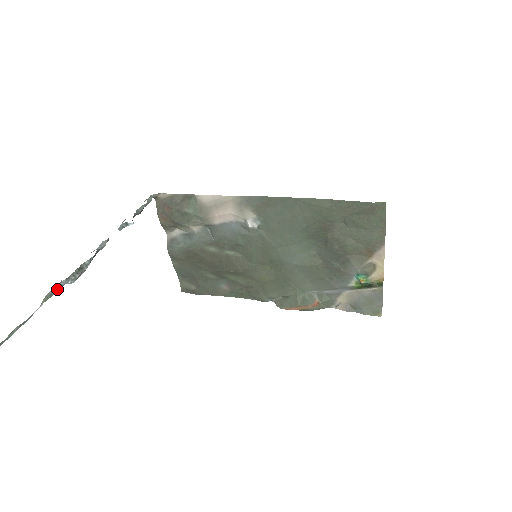
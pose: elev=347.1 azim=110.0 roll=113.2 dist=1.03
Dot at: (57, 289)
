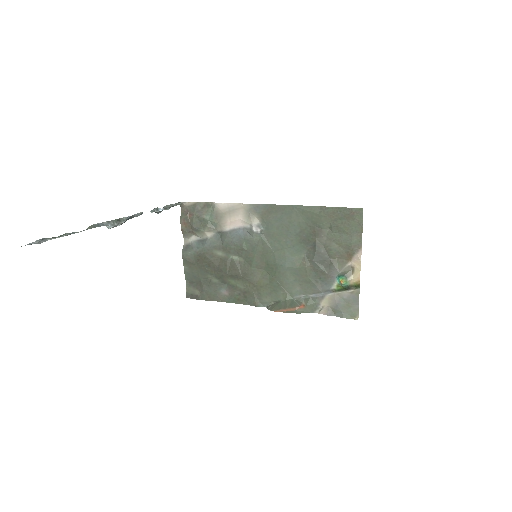
Dot at: (99, 225)
